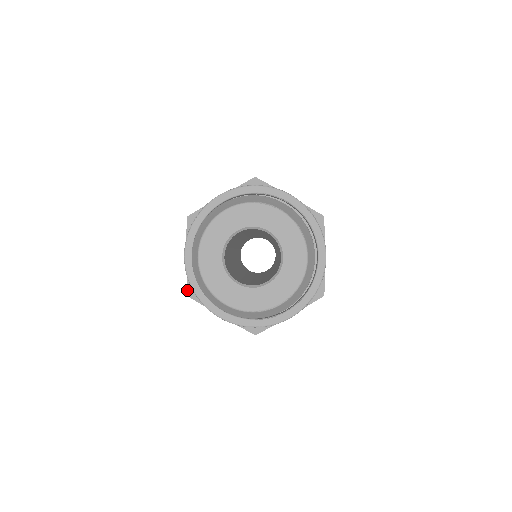
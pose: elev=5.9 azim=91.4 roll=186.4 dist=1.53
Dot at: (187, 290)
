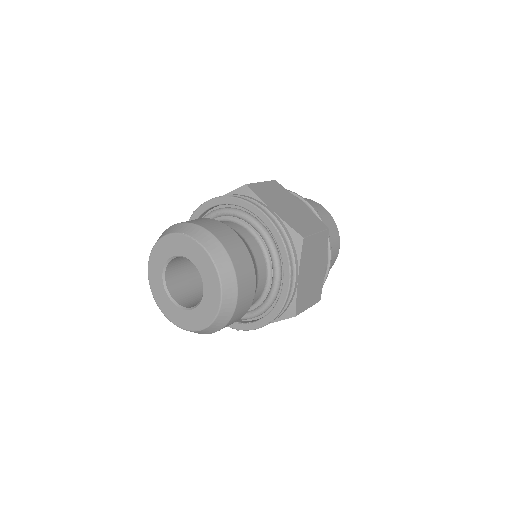
Dot at: occluded
